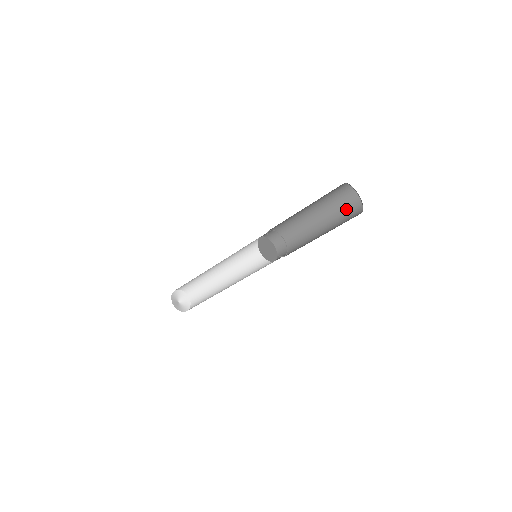
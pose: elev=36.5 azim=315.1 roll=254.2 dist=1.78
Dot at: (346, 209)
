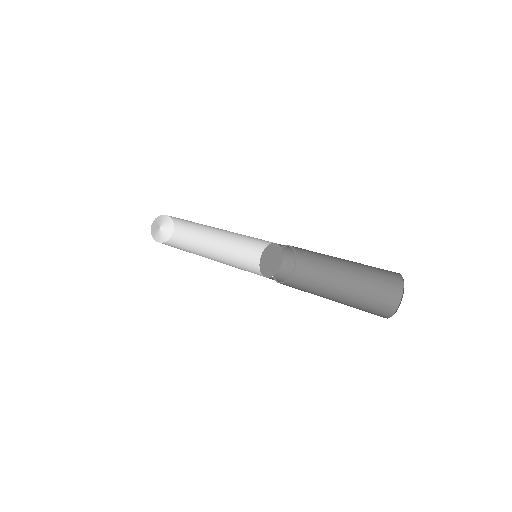
Dot at: (378, 269)
